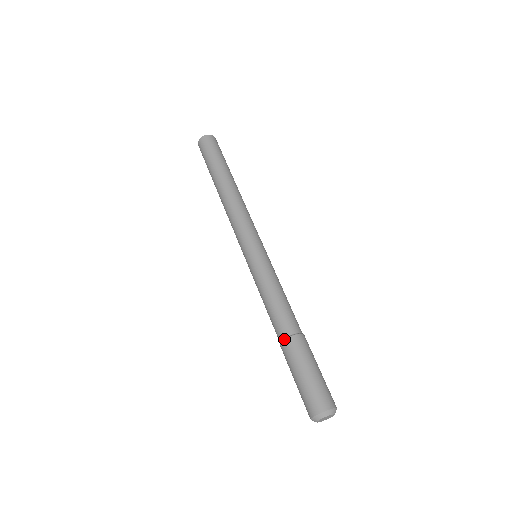
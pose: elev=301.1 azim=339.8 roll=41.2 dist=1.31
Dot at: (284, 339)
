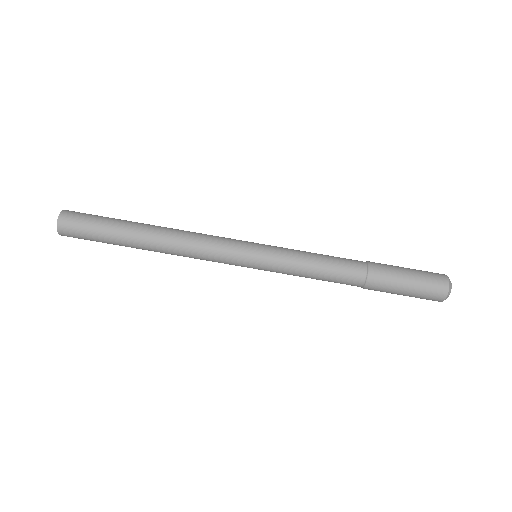
Dot at: (367, 274)
